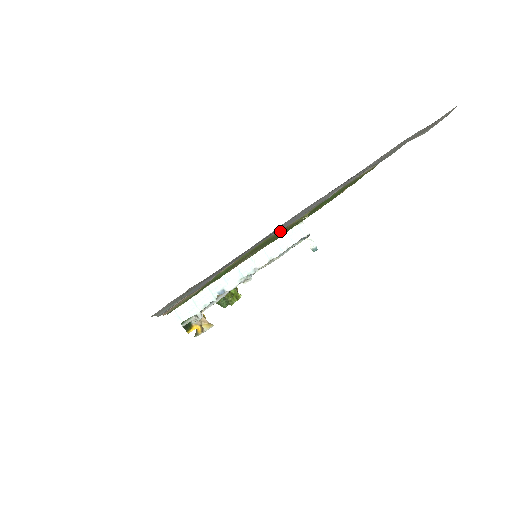
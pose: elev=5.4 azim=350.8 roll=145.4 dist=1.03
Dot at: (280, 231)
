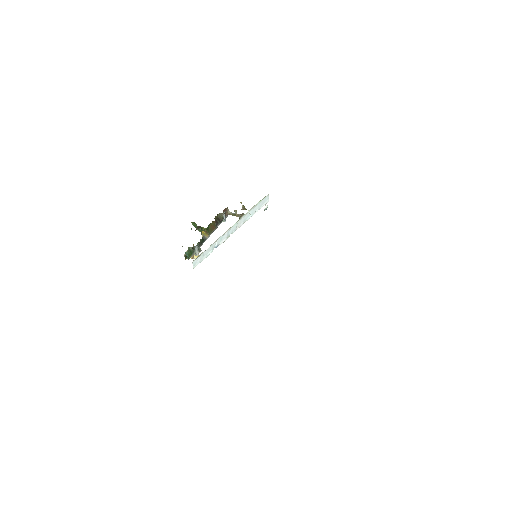
Dot at: occluded
